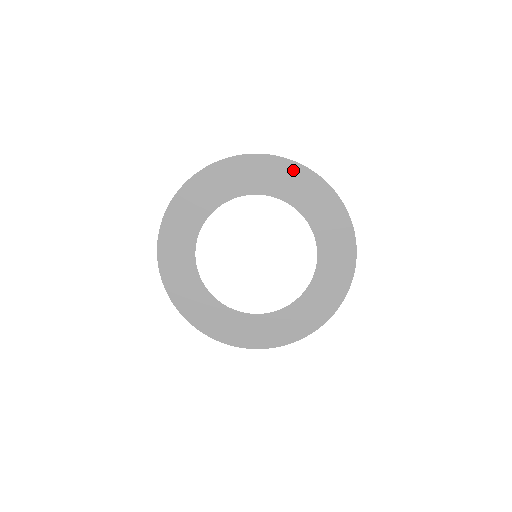
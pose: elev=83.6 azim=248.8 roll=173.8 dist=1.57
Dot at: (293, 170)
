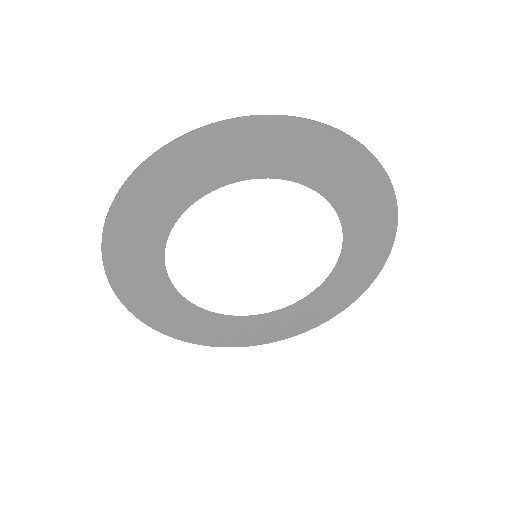
Dot at: (189, 149)
